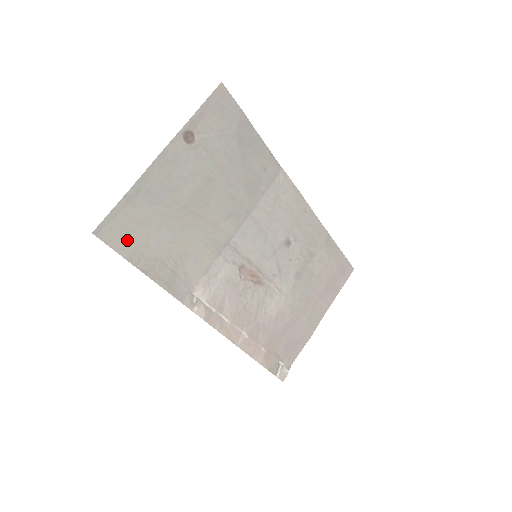
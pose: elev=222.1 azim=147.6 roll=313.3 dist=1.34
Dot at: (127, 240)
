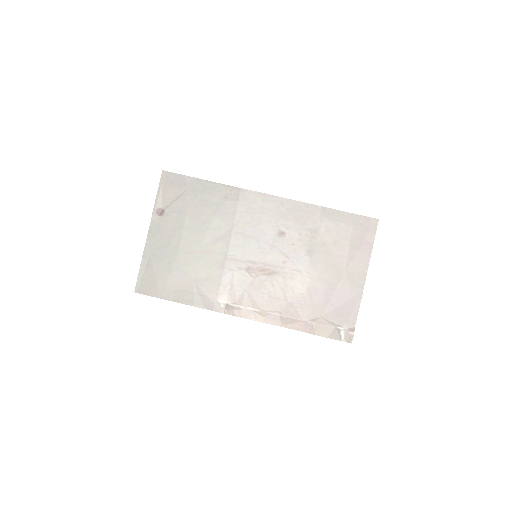
Dot at: (155, 287)
